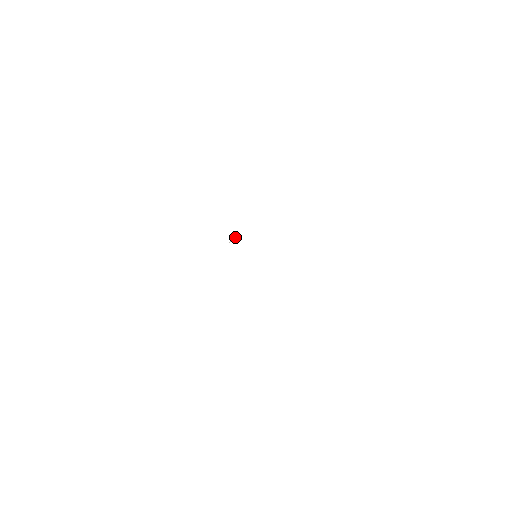
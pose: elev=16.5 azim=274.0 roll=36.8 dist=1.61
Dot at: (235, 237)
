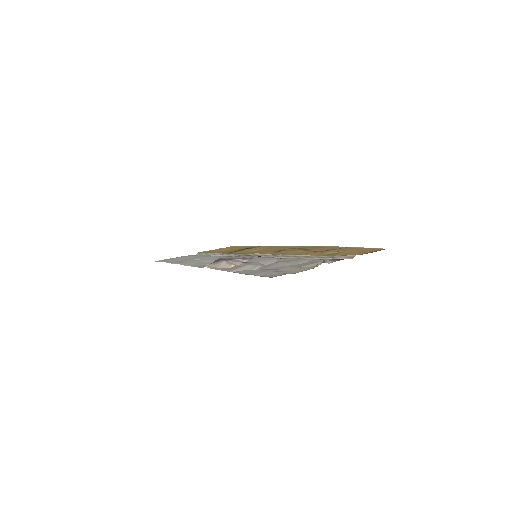
Dot at: occluded
